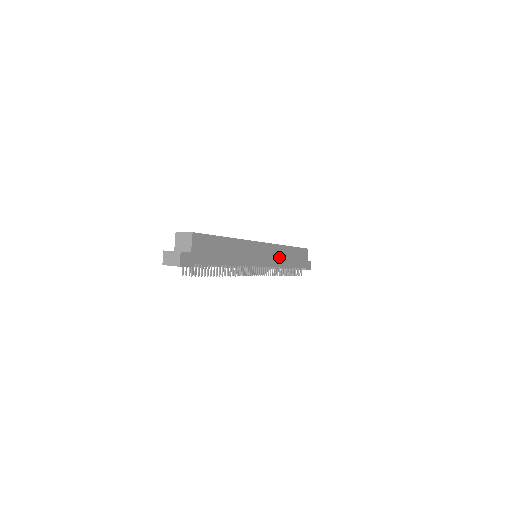
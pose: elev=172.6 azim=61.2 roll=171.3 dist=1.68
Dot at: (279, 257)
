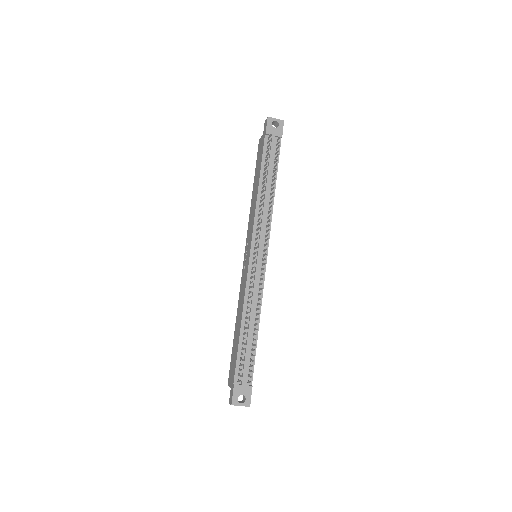
Dot at: occluded
